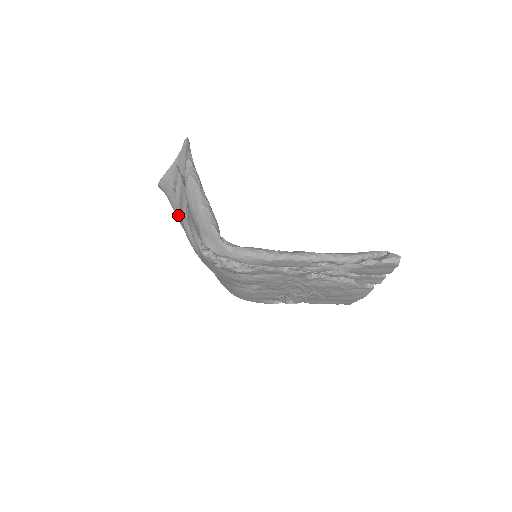
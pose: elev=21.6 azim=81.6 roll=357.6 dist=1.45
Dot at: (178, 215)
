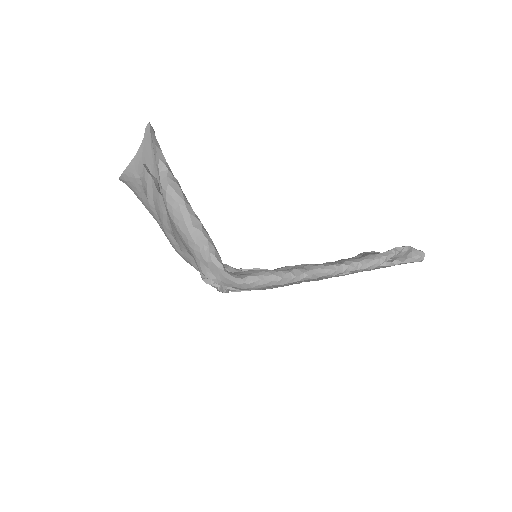
Dot at: occluded
